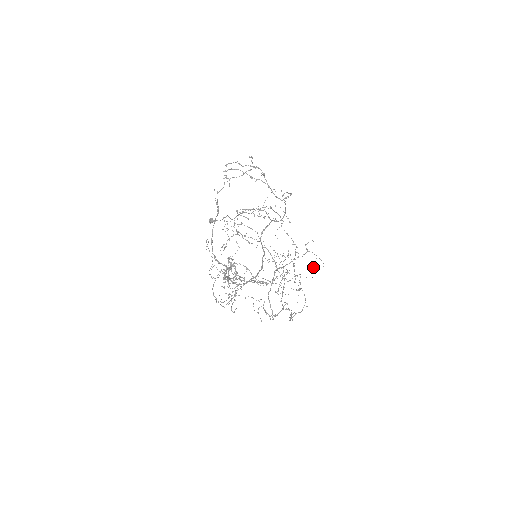
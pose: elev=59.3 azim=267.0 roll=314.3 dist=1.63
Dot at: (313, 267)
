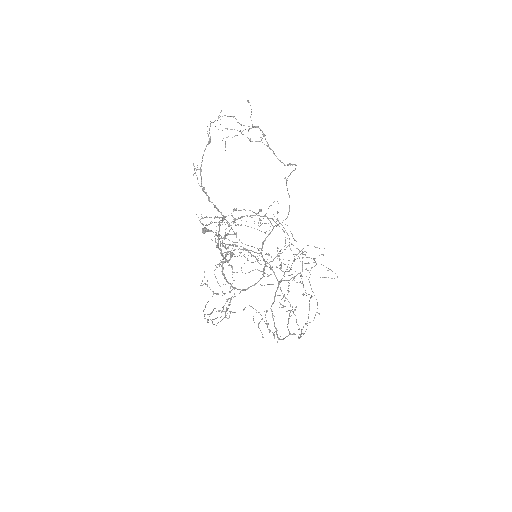
Dot at: (324, 277)
